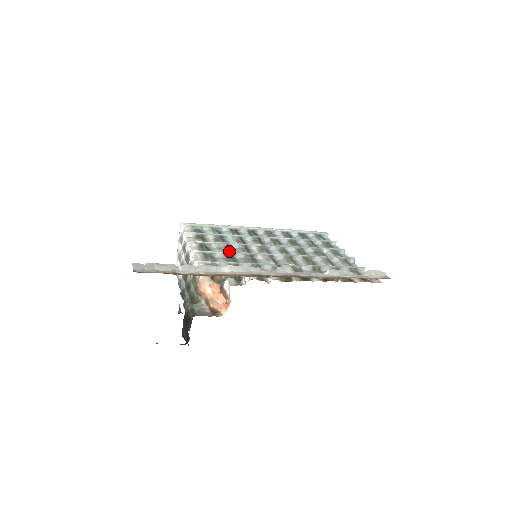
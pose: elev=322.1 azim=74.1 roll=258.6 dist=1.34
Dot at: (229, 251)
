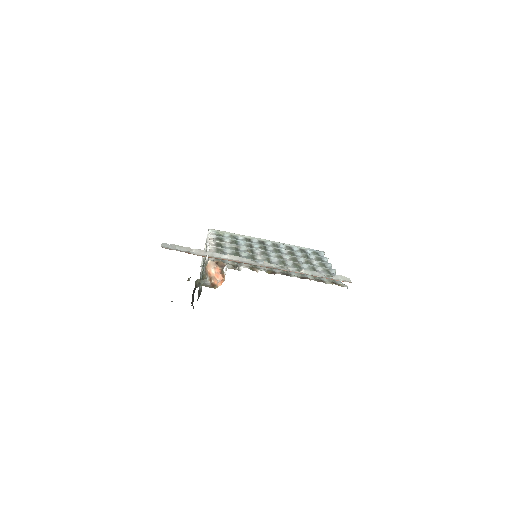
Dot at: (237, 250)
